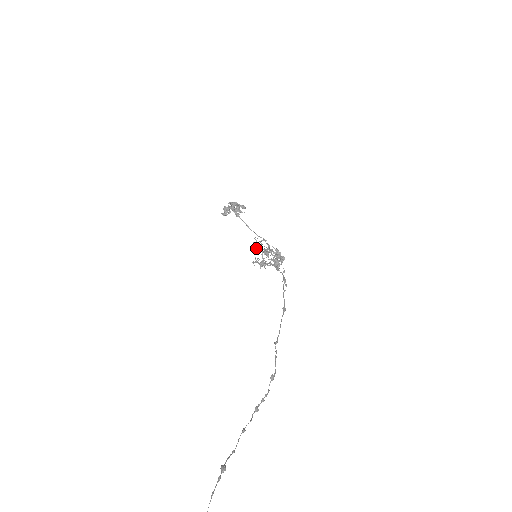
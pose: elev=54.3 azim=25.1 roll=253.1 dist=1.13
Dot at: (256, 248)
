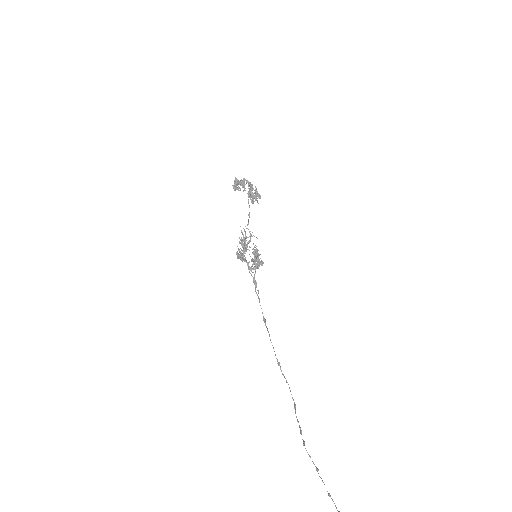
Dot at: (244, 239)
